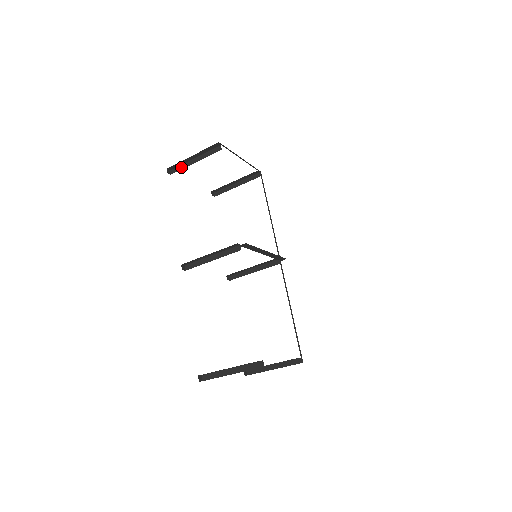
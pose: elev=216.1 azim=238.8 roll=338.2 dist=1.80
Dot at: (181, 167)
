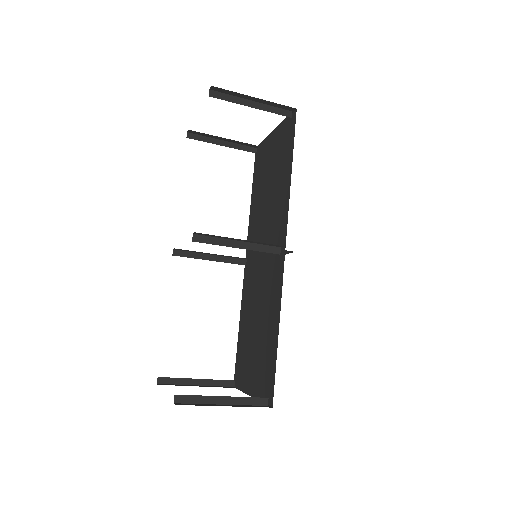
Dot at: (229, 98)
